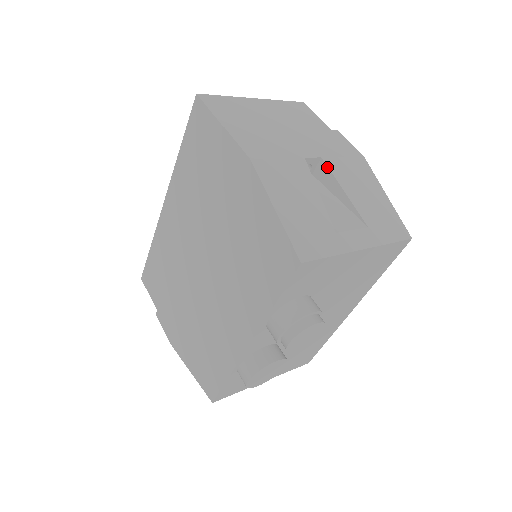
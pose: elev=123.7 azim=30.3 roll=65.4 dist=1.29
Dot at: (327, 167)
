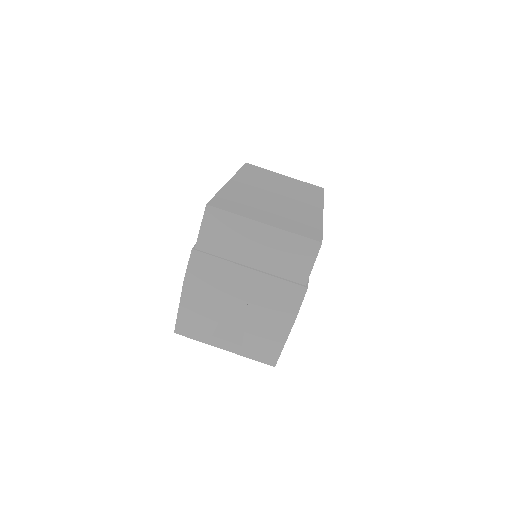
Dot at: (247, 309)
